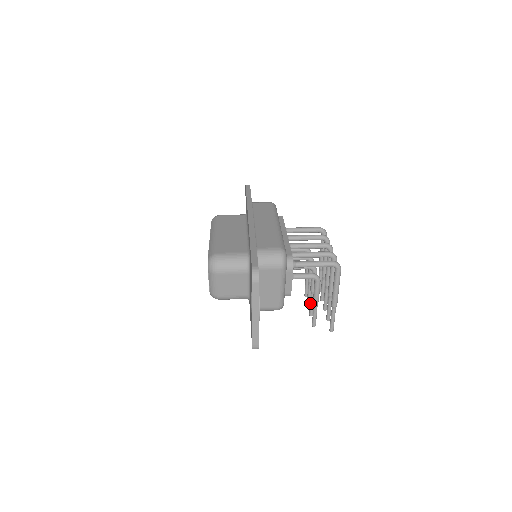
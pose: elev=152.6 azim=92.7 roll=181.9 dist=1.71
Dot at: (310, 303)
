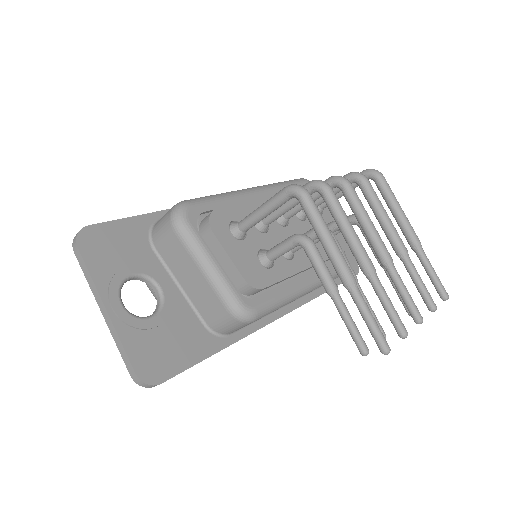
Dot at: occluded
